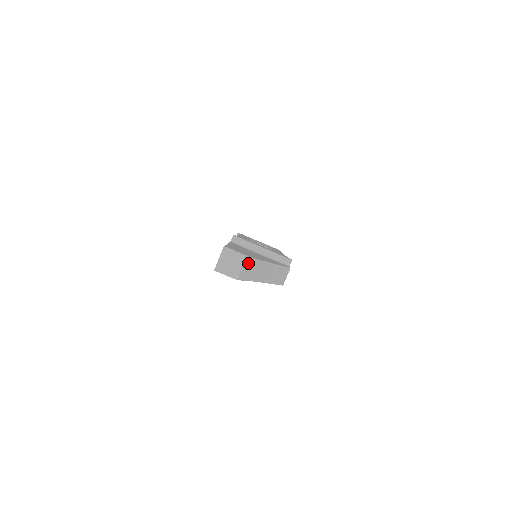
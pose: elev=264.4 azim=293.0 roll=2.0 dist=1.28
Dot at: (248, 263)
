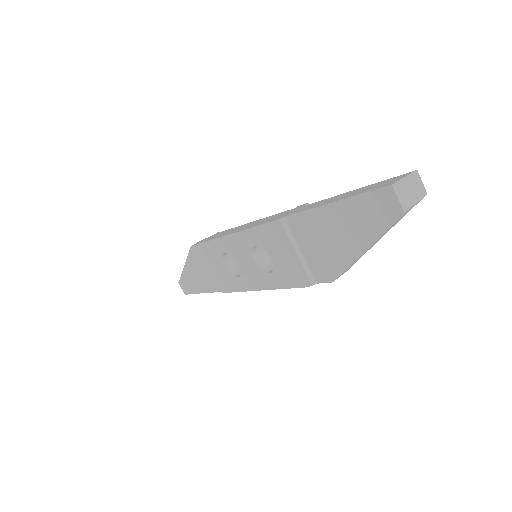
Dot at: (411, 208)
